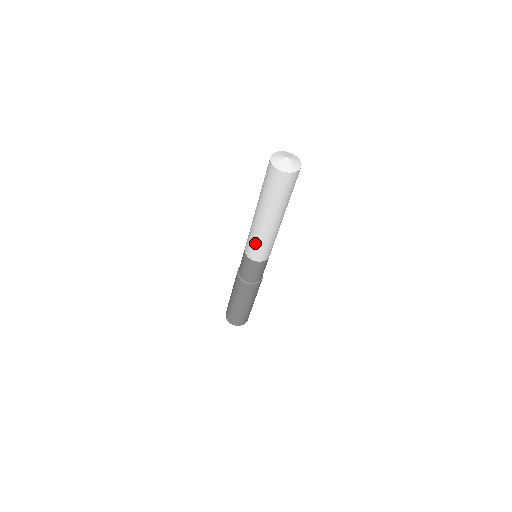
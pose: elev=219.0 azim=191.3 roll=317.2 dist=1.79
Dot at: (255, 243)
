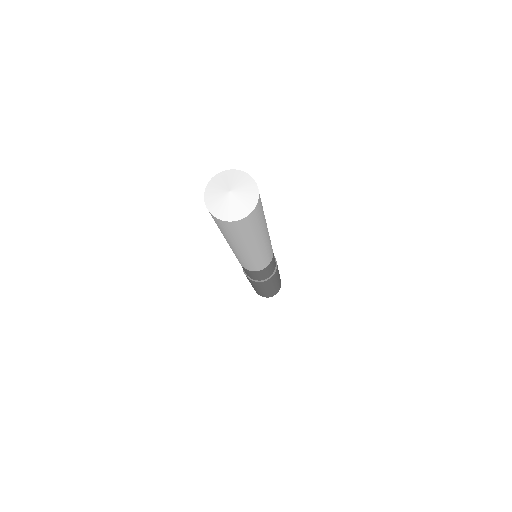
Dot at: (242, 262)
